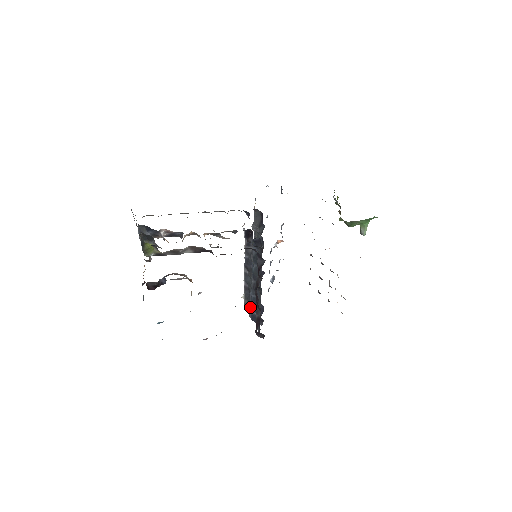
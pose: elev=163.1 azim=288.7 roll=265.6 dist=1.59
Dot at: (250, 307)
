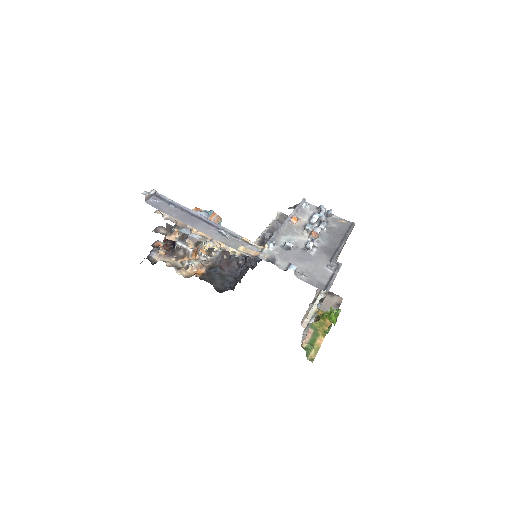
Dot at: occluded
